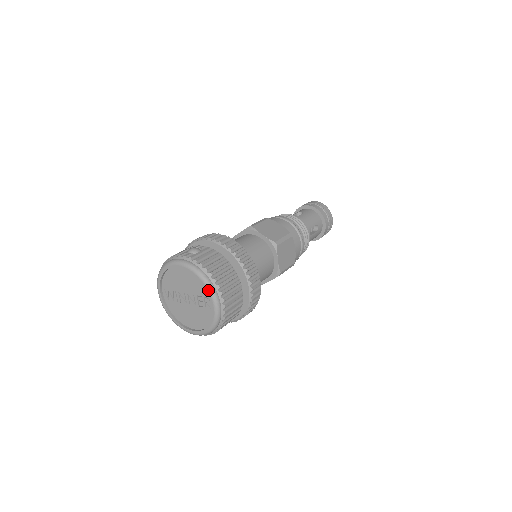
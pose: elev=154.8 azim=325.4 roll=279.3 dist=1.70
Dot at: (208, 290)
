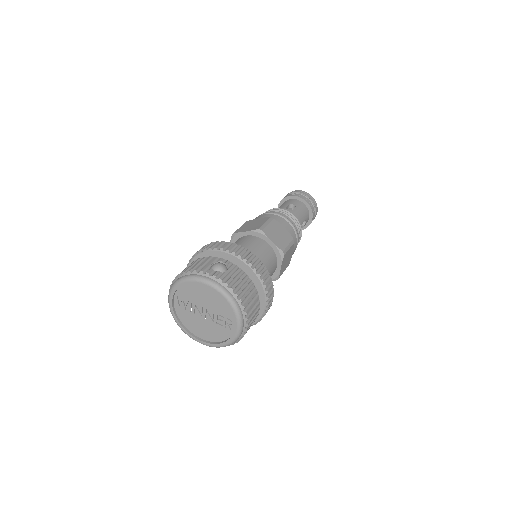
Dot at: (236, 316)
